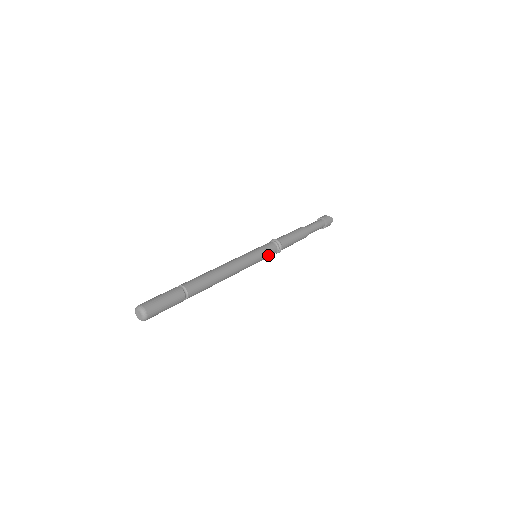
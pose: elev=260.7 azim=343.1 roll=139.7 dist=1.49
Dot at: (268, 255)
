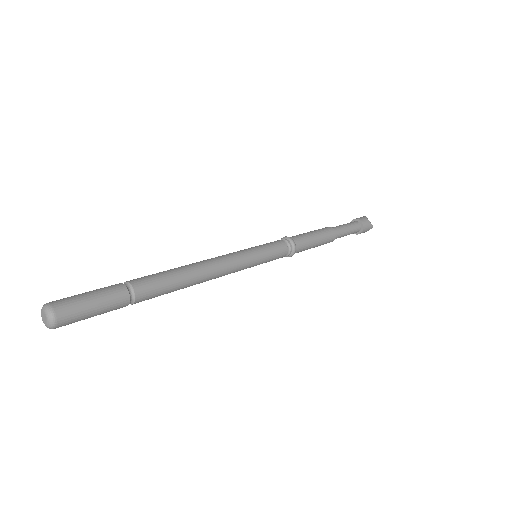
Dot at: (272, 260)
